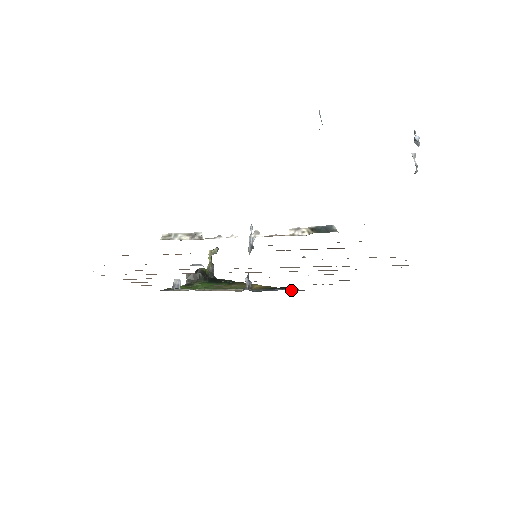
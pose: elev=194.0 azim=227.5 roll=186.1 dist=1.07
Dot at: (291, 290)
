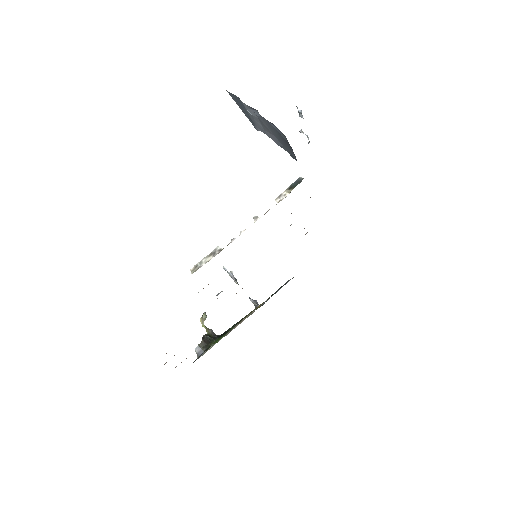
Dot at: occluded
